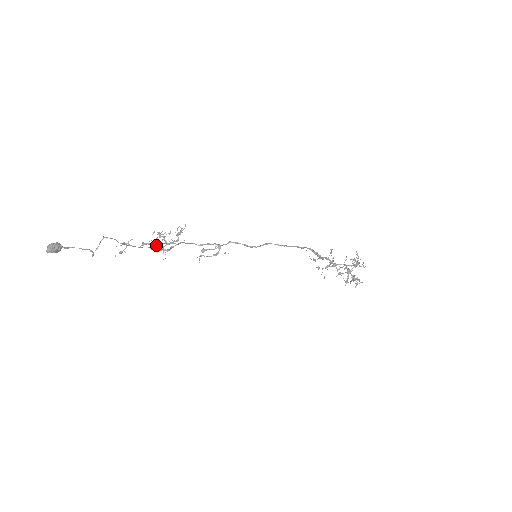
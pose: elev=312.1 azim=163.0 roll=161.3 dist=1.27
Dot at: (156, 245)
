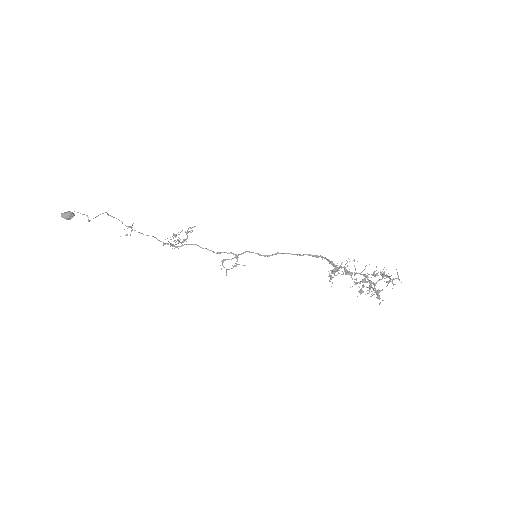
Dot at: occluded
